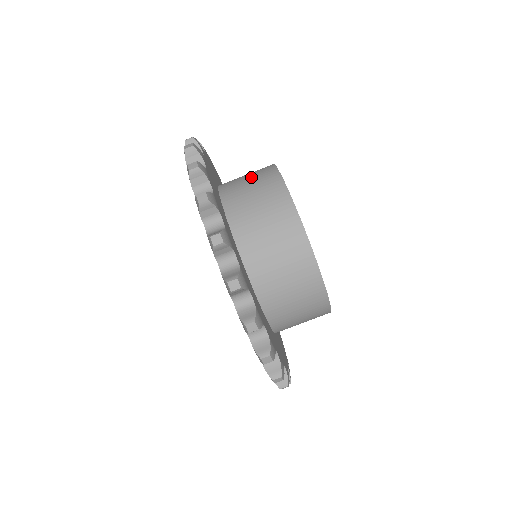
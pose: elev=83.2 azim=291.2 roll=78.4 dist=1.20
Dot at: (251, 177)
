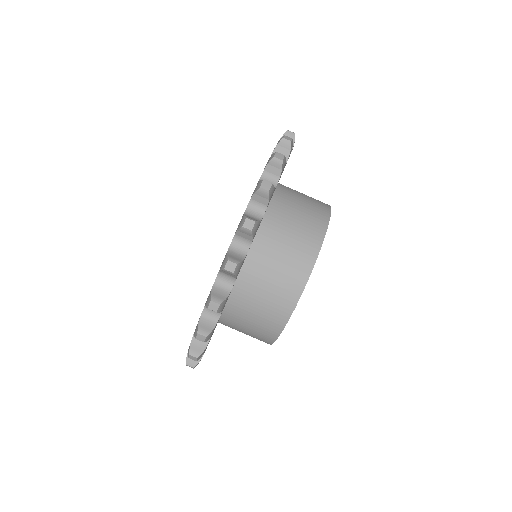
Dot at: (291, 247)
